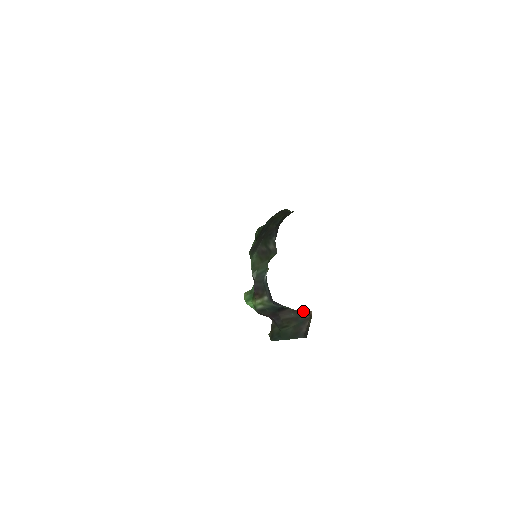
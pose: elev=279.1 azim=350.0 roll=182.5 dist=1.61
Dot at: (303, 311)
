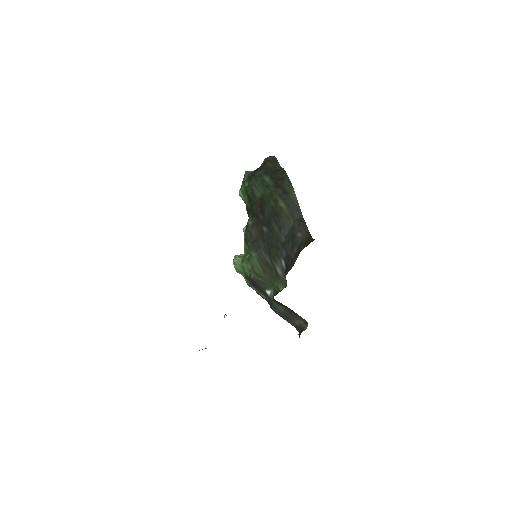
Dot at: occluded
